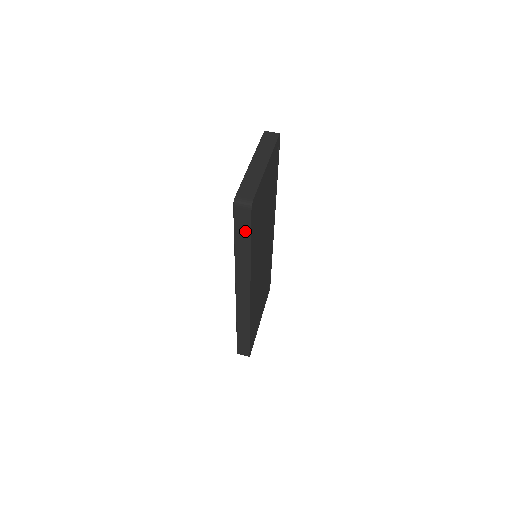
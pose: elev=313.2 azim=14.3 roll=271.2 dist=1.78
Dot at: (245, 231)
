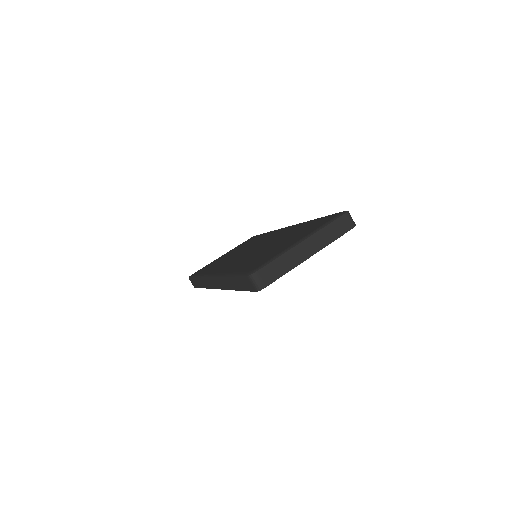
Dot at: (243, 286)
